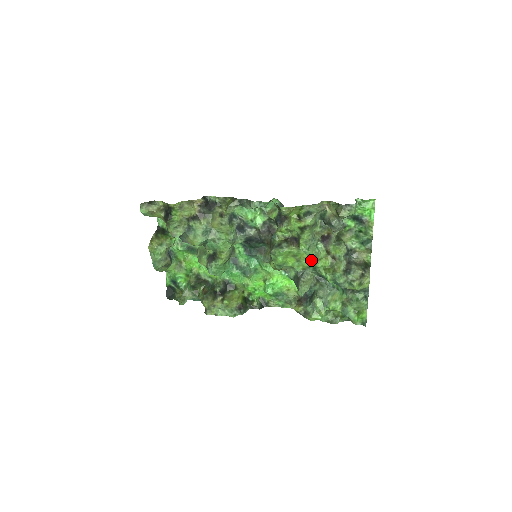
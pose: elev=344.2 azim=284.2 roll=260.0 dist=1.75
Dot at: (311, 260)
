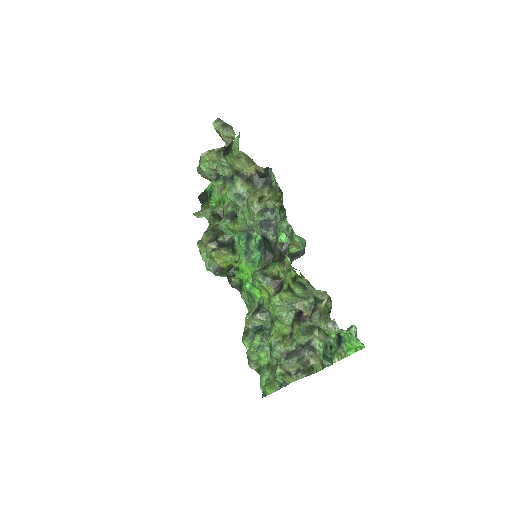
Dot at: occluded
